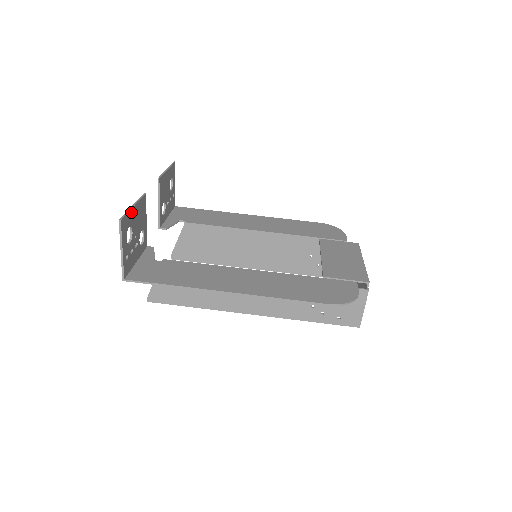
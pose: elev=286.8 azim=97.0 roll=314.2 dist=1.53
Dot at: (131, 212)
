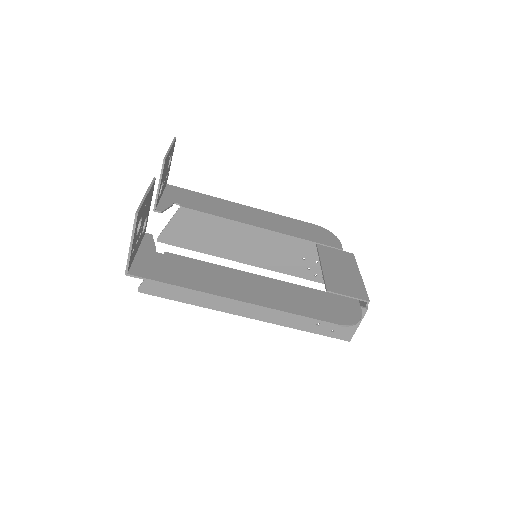
Dot at: (144, 201)
